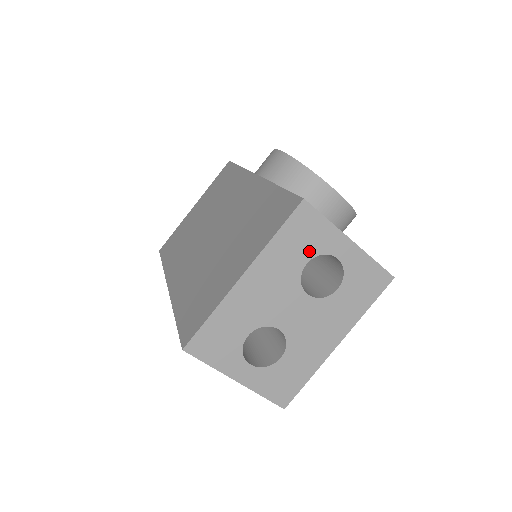
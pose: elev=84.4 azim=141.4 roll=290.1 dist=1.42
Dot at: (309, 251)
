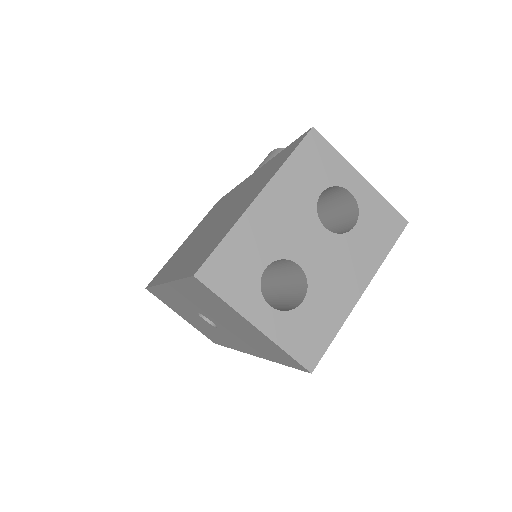
Dot at: (322, 180)
